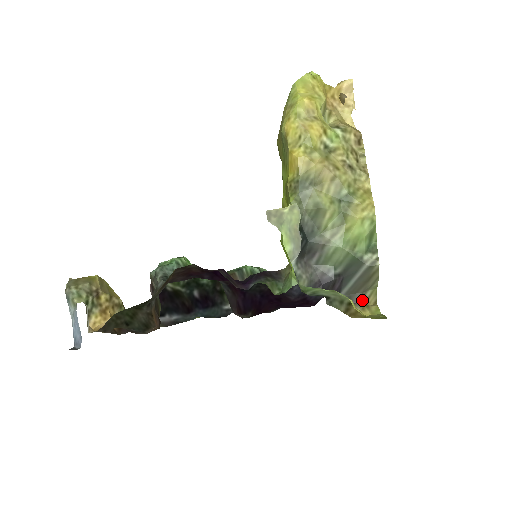
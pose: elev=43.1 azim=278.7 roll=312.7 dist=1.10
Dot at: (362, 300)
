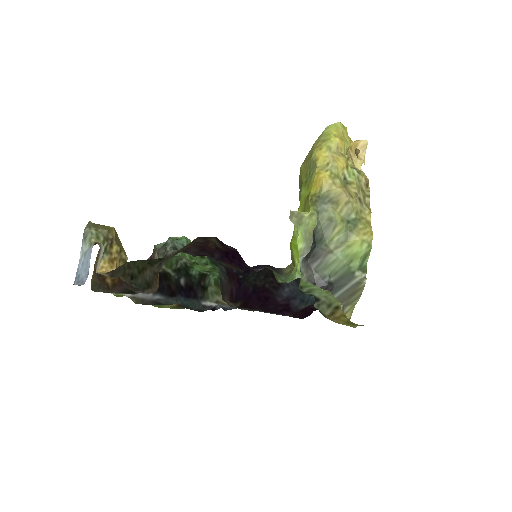
Dot at: occluded
